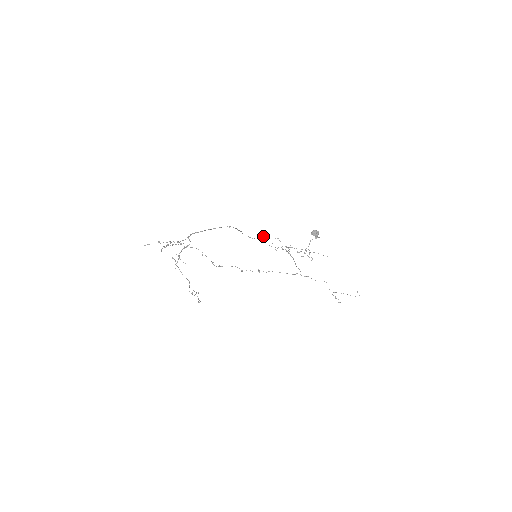
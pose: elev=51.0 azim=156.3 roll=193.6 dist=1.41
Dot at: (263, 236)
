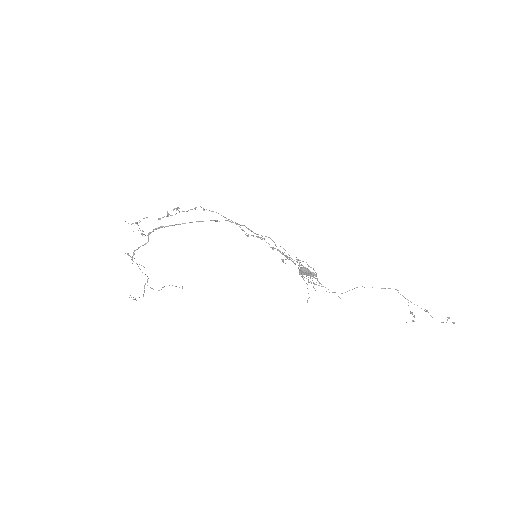
Dot at: (264, 238)
